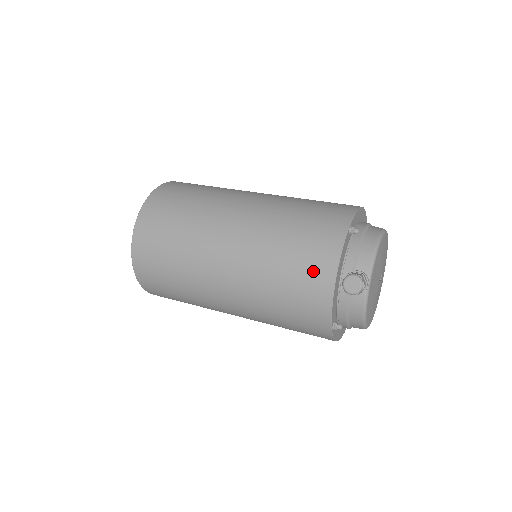
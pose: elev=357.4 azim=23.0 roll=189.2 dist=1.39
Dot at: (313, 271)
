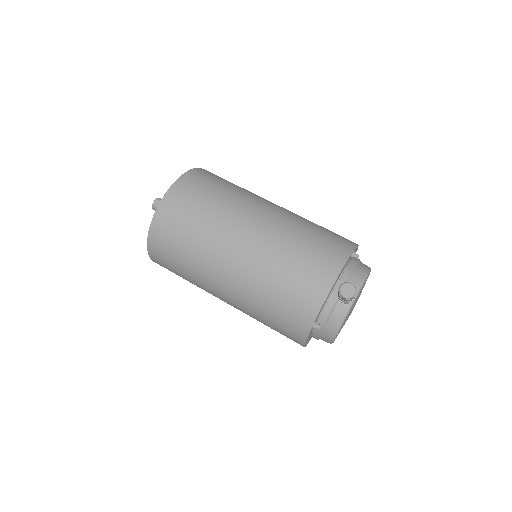
Dot at: (318, 271)
